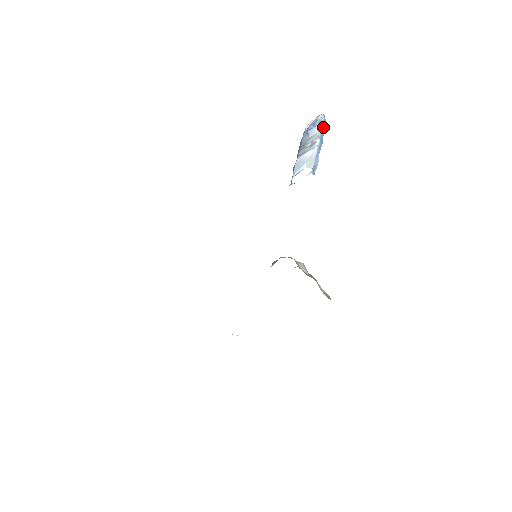
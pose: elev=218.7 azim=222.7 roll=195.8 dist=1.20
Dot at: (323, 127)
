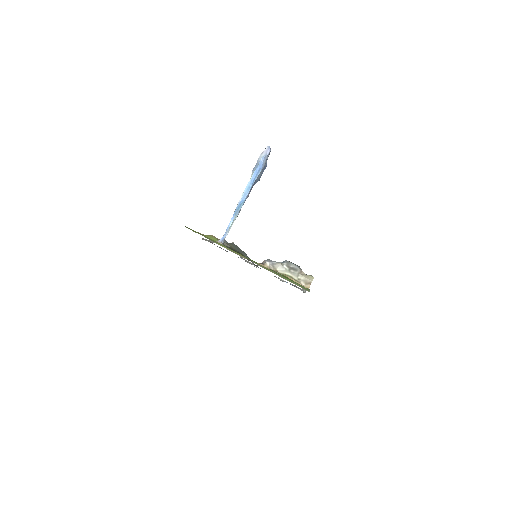
Dot at: (254, 173)
